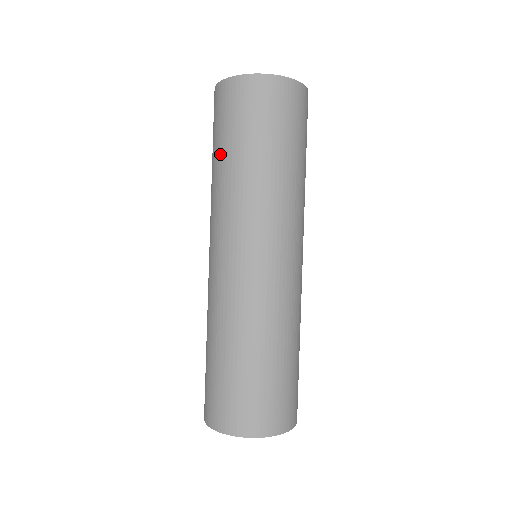
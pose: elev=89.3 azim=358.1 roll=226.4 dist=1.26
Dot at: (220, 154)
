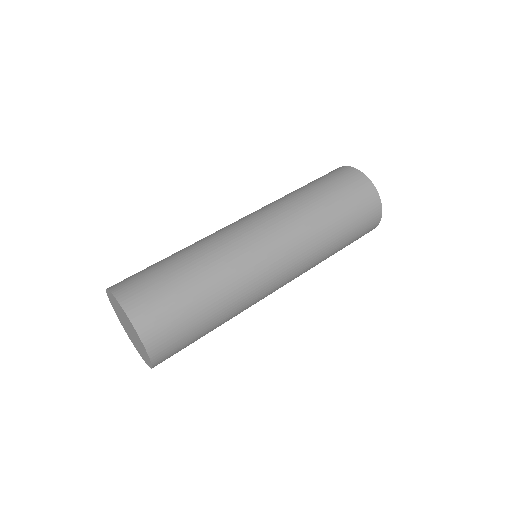
Dot at: occluded
